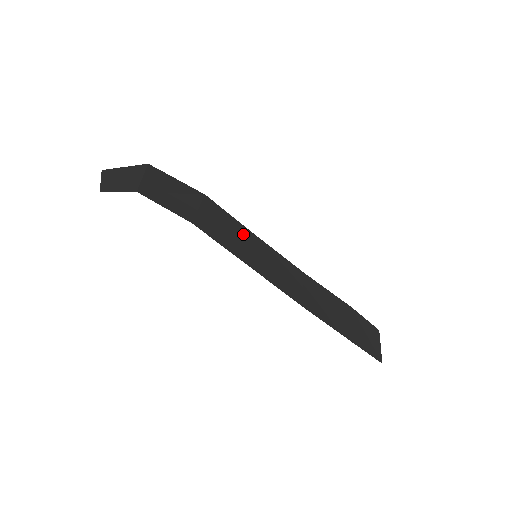
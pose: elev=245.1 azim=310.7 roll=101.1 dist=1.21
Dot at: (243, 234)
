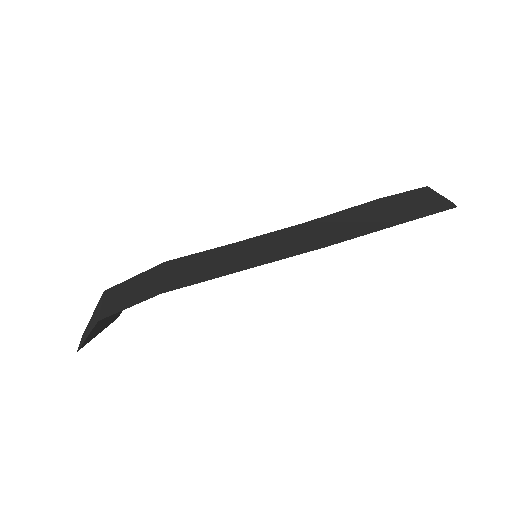
Dot at: (221, 254)
